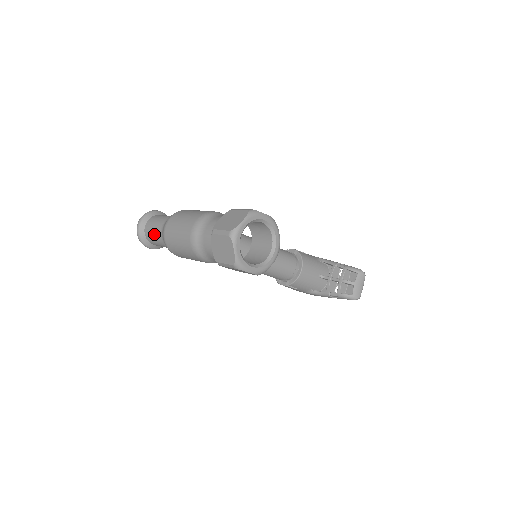
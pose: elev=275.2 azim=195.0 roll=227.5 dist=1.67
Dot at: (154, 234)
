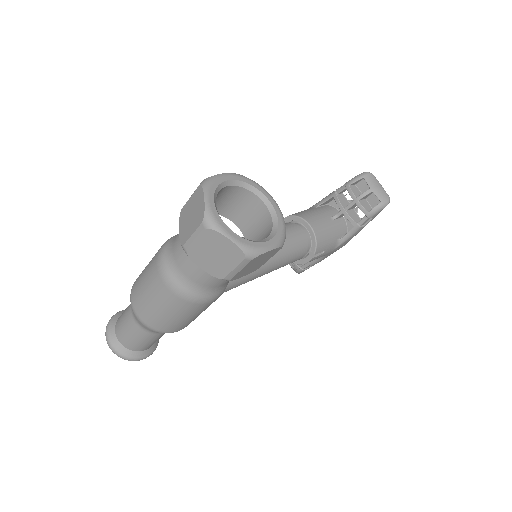
Dot at: (133, 336)
